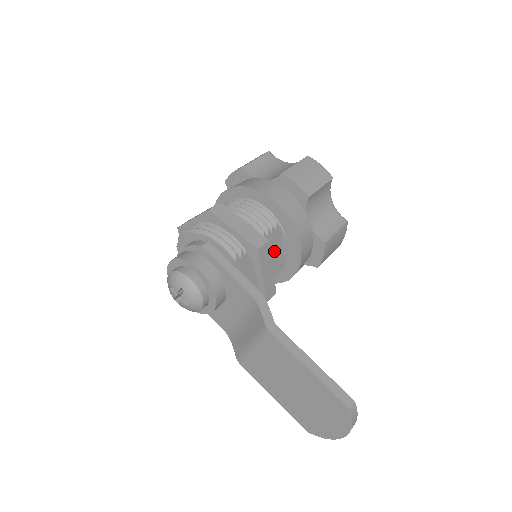
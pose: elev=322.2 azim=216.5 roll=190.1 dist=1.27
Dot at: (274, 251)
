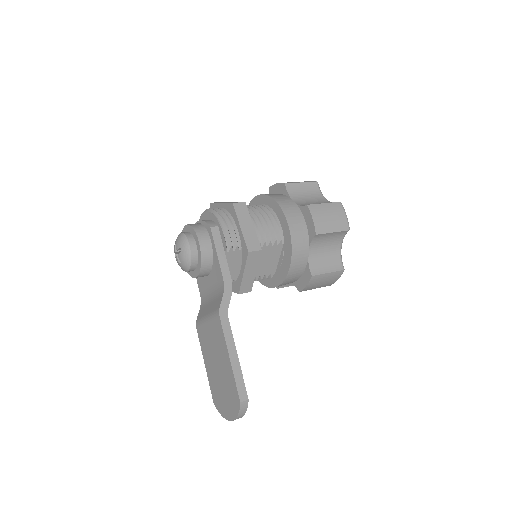
Dot at: (268, 260)
